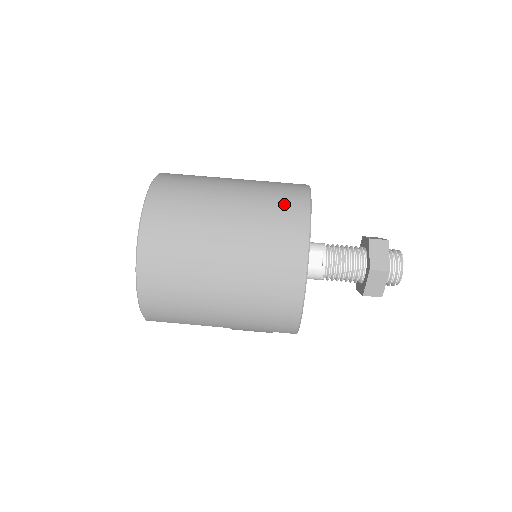
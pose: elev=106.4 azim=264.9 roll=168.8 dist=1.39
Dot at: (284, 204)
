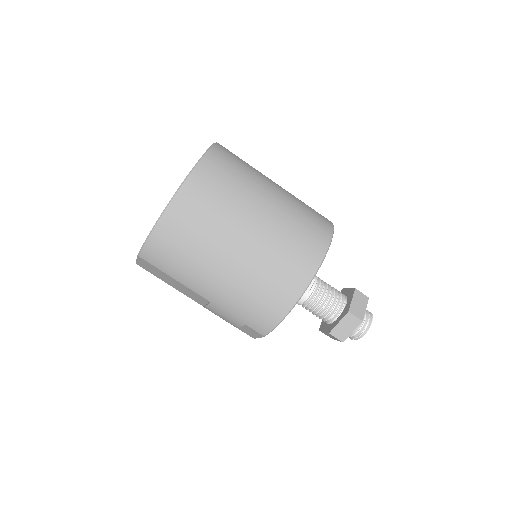
Dot at: (314, 220)
